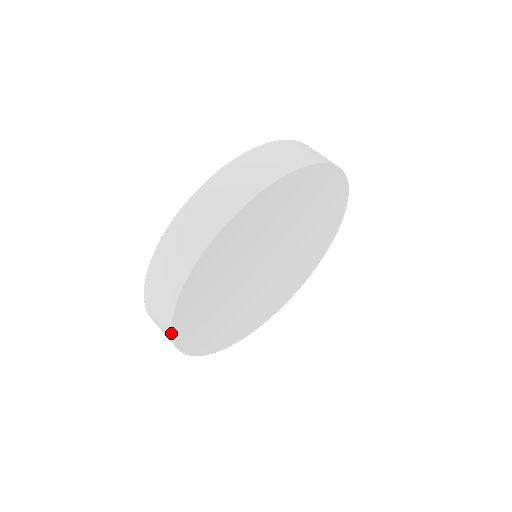
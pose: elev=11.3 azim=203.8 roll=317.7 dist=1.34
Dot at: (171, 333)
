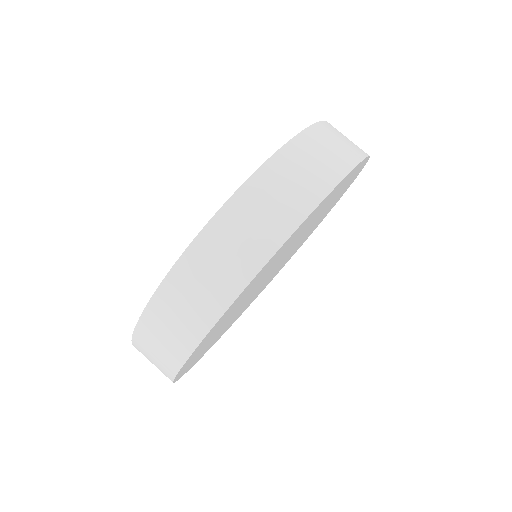
Dot at: (285, 241)
